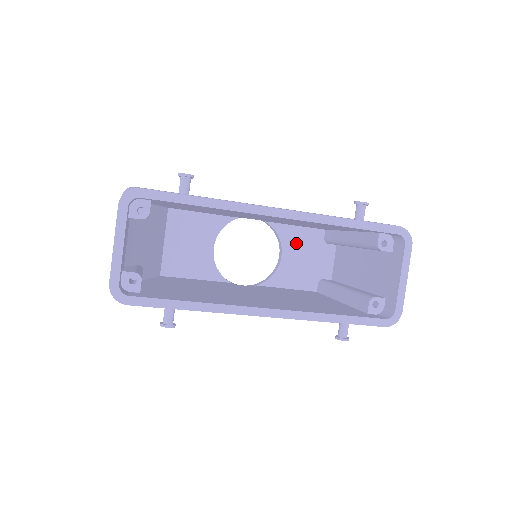
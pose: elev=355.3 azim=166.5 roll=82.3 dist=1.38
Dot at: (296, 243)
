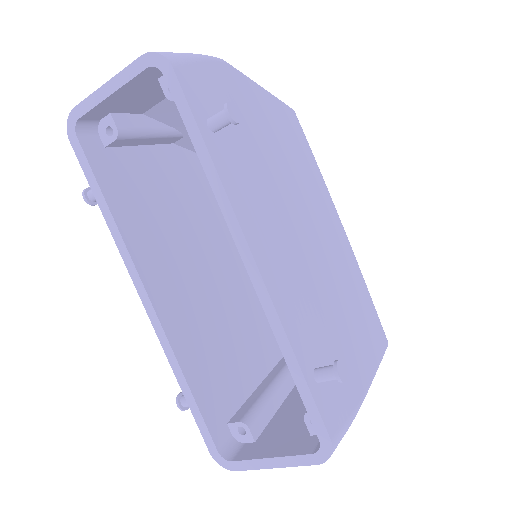
Dot at: occluded
